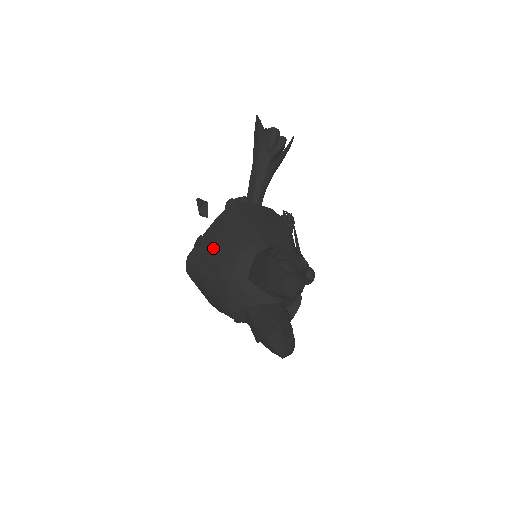
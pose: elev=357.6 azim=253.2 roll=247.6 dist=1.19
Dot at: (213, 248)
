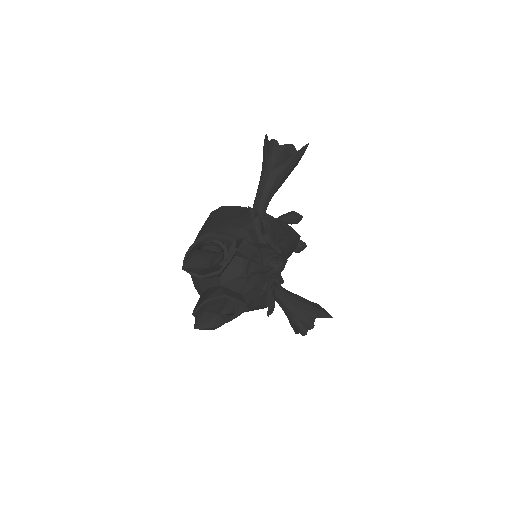
Dot at: occluded
